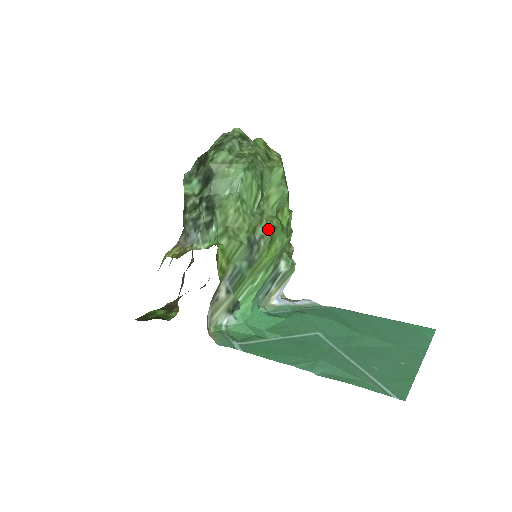
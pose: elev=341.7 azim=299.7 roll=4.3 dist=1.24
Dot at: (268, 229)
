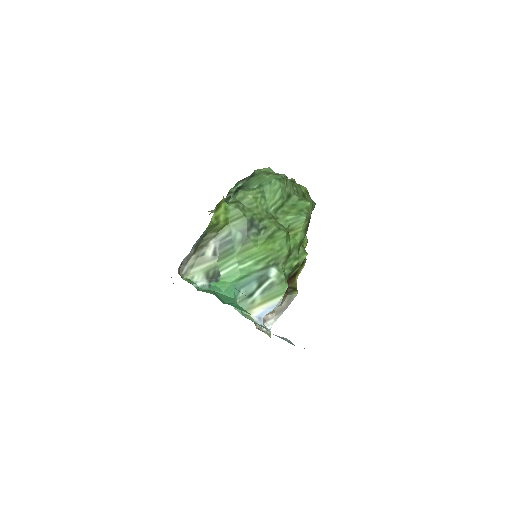
Dot at: (273, 225)
